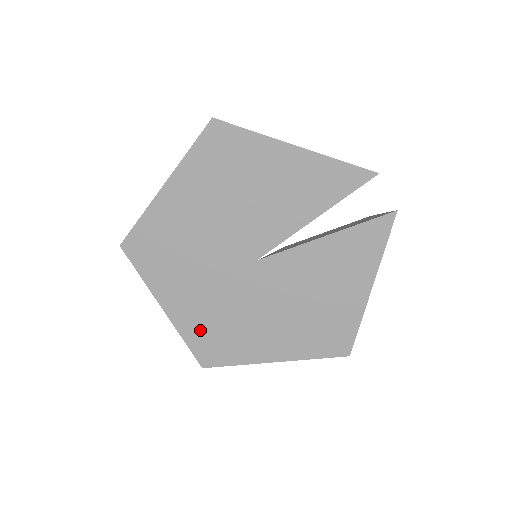
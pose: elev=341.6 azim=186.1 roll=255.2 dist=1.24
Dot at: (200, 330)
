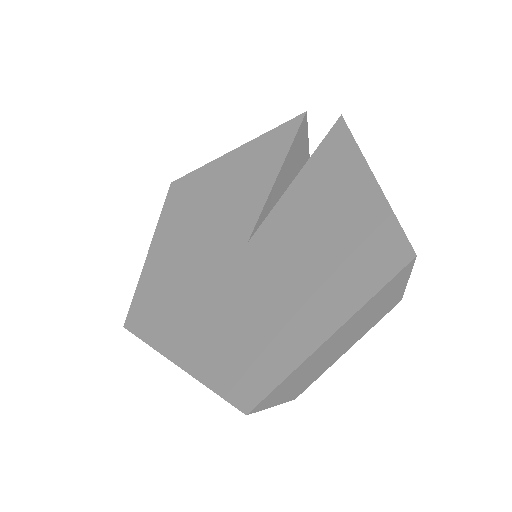
Dot at: (223, 361)
